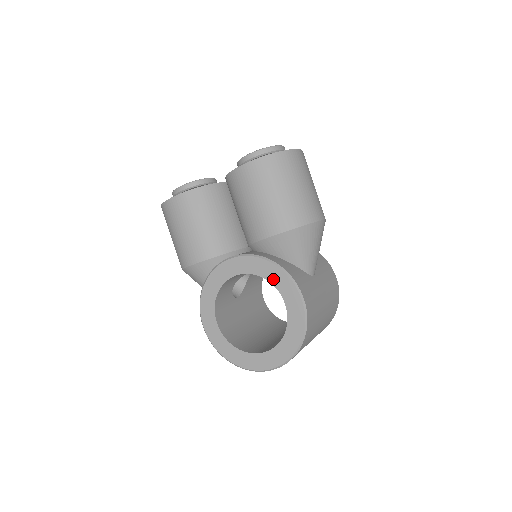
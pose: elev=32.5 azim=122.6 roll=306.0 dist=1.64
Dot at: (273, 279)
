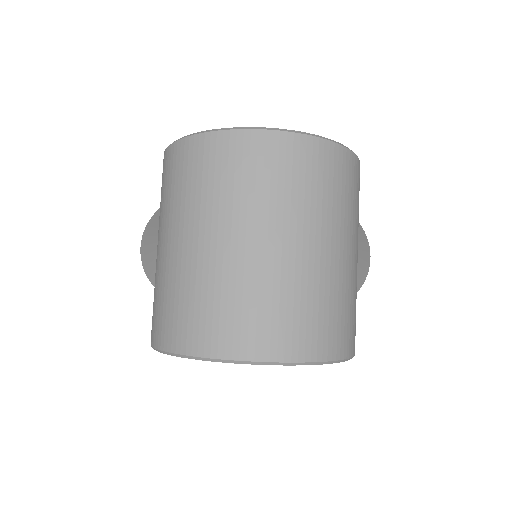
Dot at: occluded
